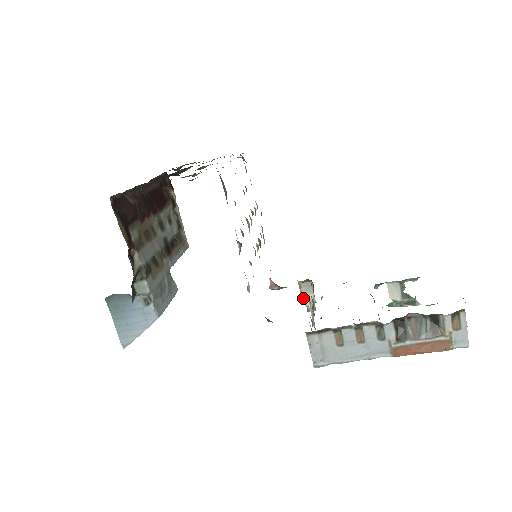
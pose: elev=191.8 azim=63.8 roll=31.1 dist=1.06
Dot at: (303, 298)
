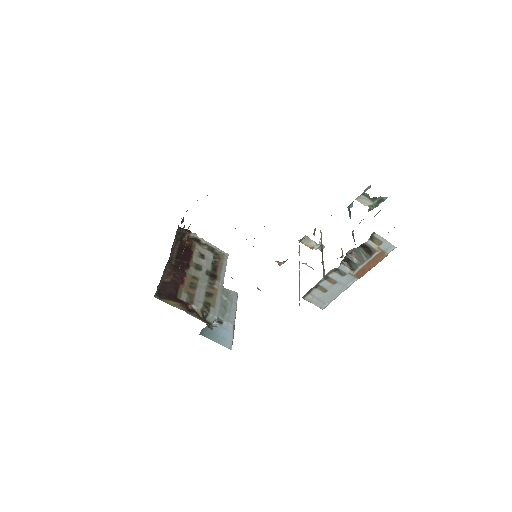
Dot at: (310, 247)
